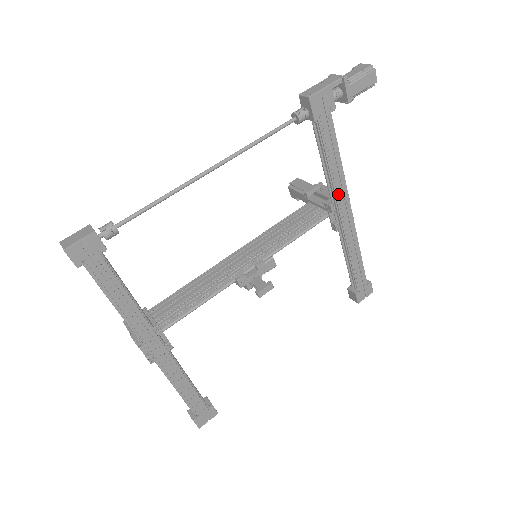
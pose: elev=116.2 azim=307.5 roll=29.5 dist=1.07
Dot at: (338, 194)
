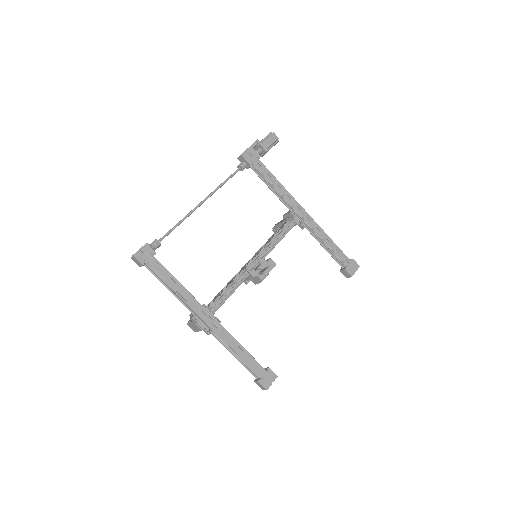
Dot at: (289, 202)
